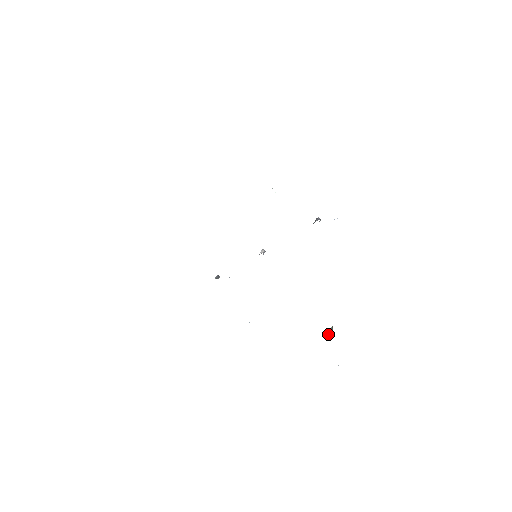
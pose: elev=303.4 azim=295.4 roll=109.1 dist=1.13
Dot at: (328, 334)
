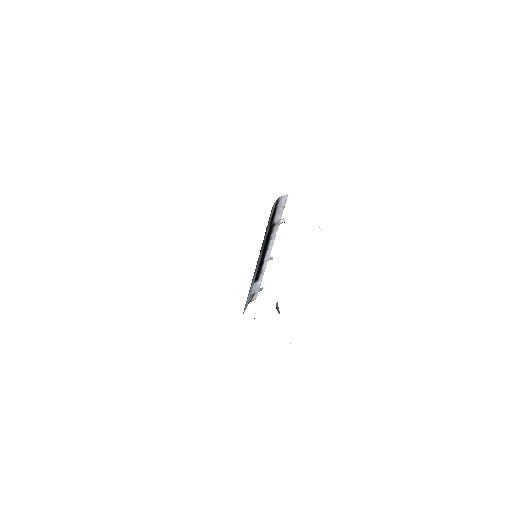
Dot at: (277, 309)
